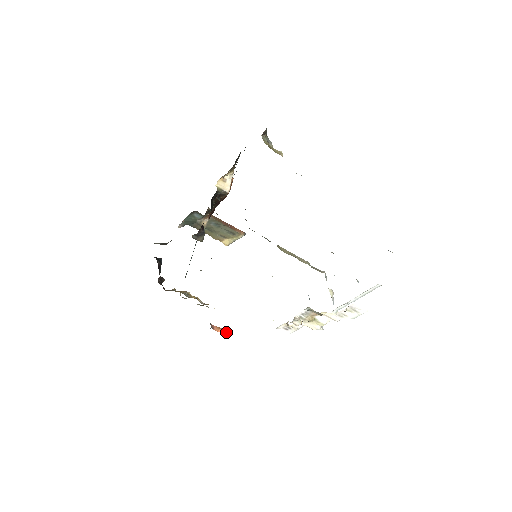
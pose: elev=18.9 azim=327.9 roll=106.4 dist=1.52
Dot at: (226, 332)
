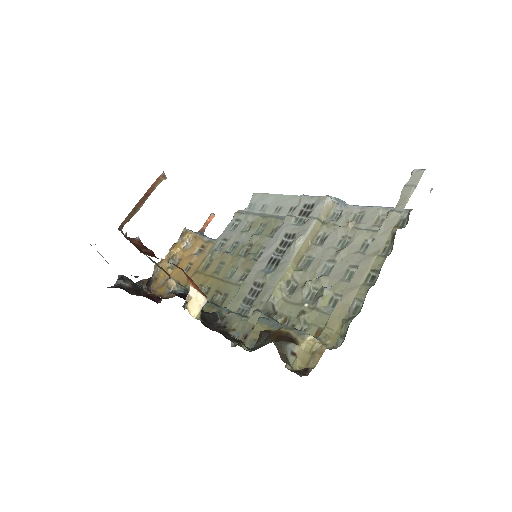
Dot at: occluded
